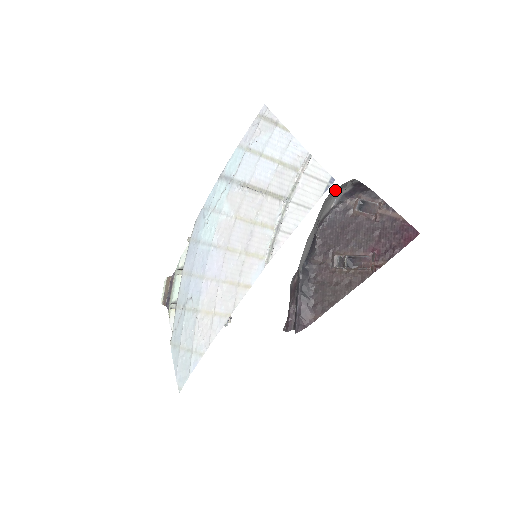
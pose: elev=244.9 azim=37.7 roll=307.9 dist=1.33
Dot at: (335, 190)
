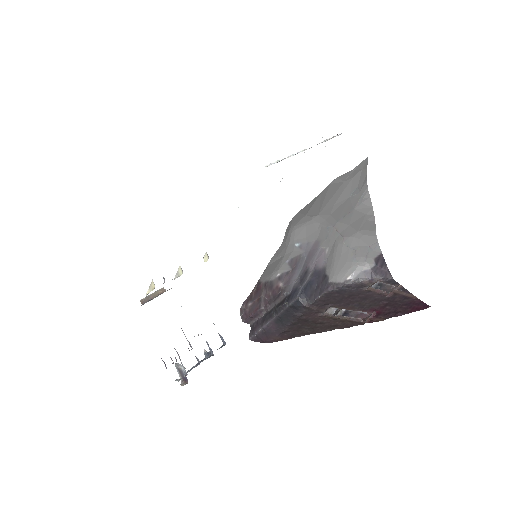
Dot at: (356, 243)
